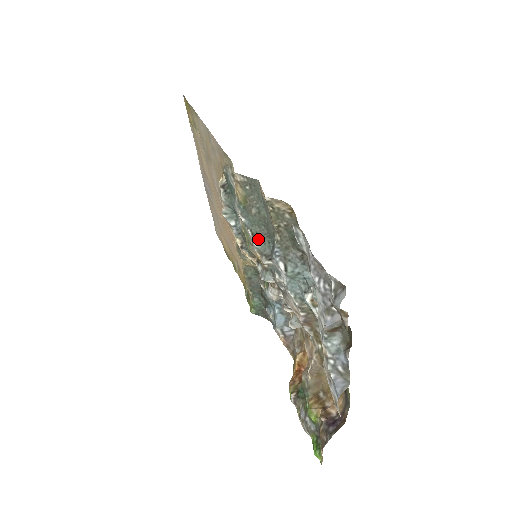
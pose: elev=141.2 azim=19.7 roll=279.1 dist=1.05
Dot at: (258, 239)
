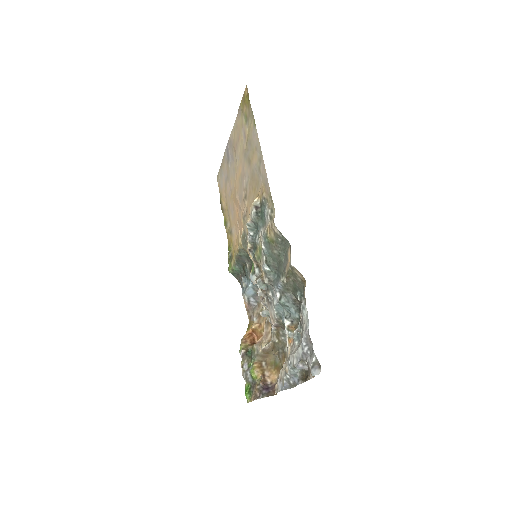
Dot at: (268, 266)
